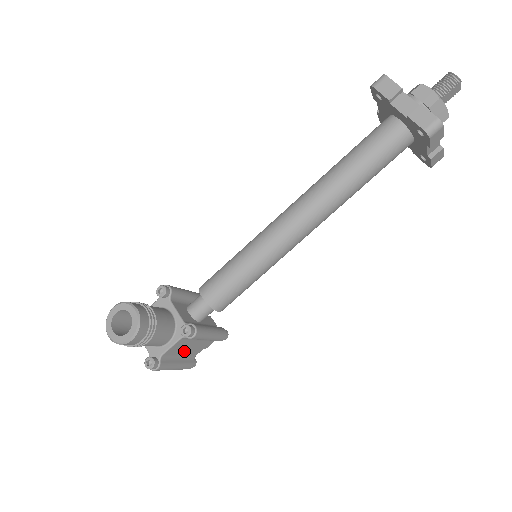
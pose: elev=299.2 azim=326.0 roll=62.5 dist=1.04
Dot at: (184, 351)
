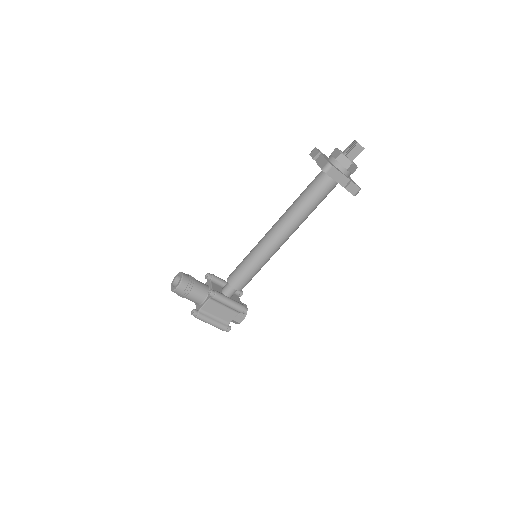
Dot at: (217, 313)
